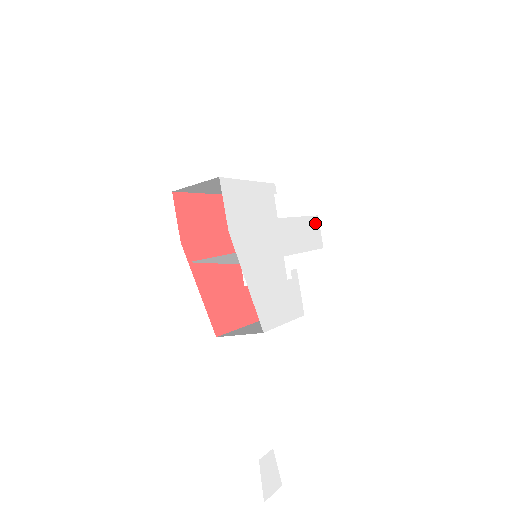
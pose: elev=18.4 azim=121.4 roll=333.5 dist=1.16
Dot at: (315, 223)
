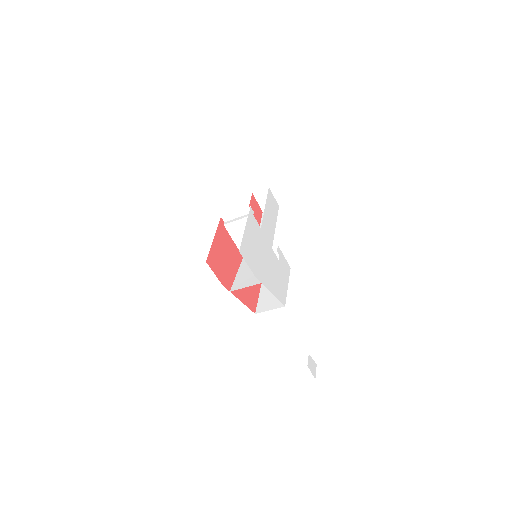
Dot at: (270, 196)
